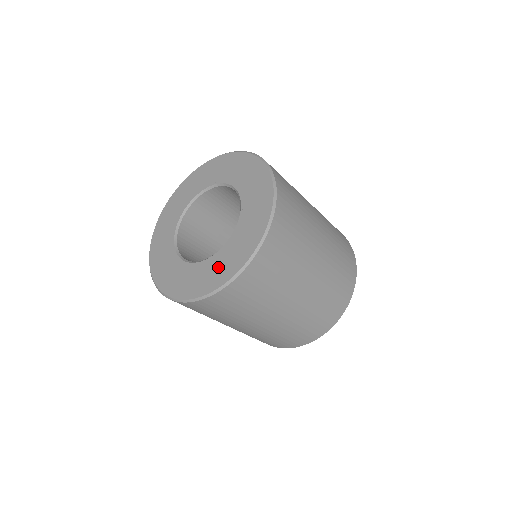
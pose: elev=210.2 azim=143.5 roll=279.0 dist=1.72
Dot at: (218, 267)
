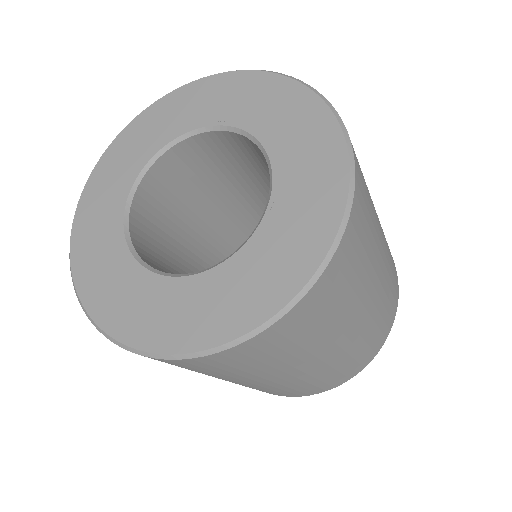
Dot at: (204, 305)
